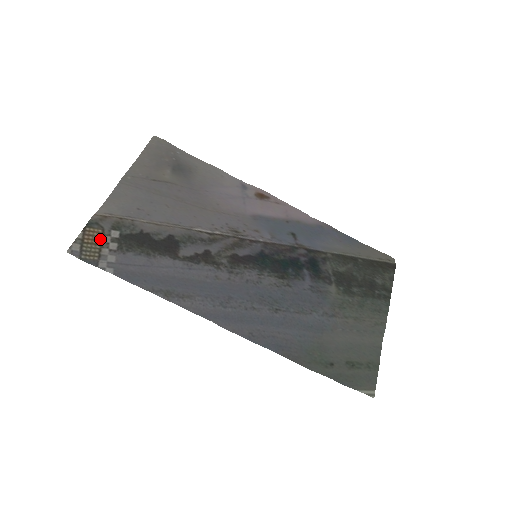
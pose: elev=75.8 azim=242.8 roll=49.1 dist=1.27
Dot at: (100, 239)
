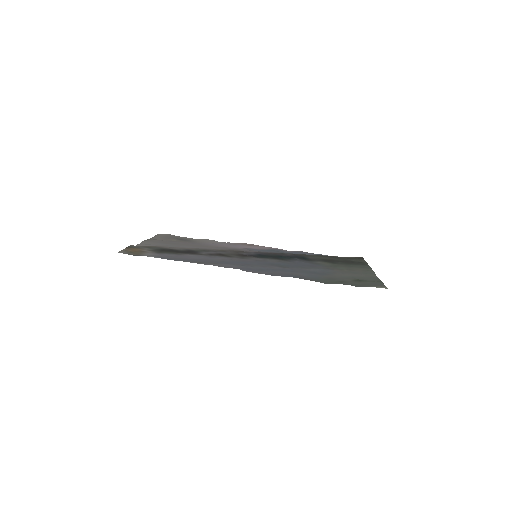
Dot at: (139, 250)
